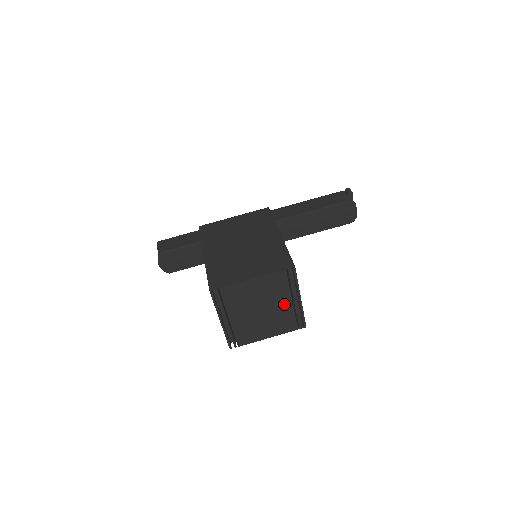
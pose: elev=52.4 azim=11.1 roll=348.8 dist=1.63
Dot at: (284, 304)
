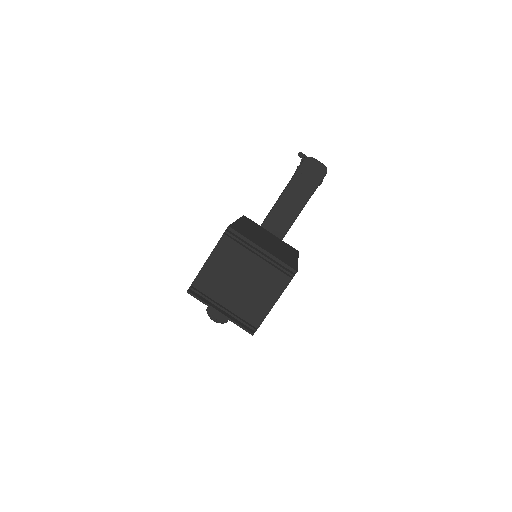
Dot at: (254, 264)
